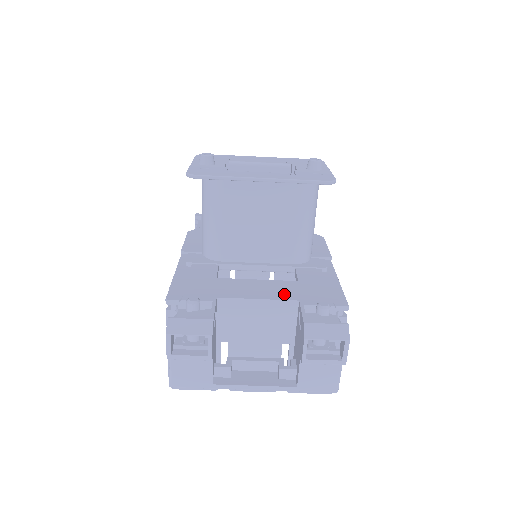
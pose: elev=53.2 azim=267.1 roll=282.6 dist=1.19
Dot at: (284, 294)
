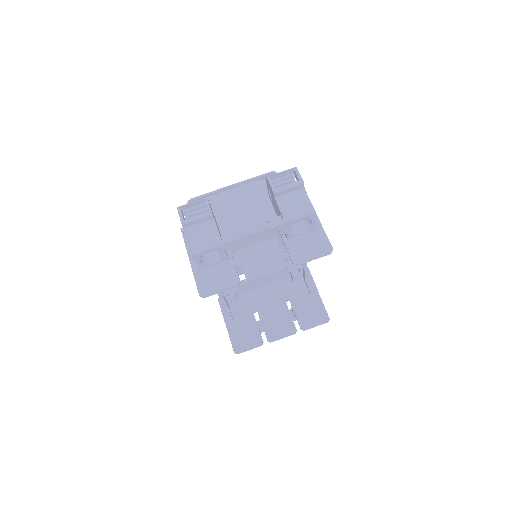
Dot at: occluded
